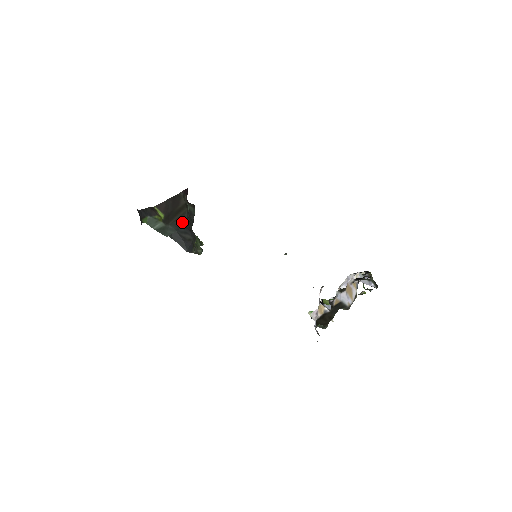
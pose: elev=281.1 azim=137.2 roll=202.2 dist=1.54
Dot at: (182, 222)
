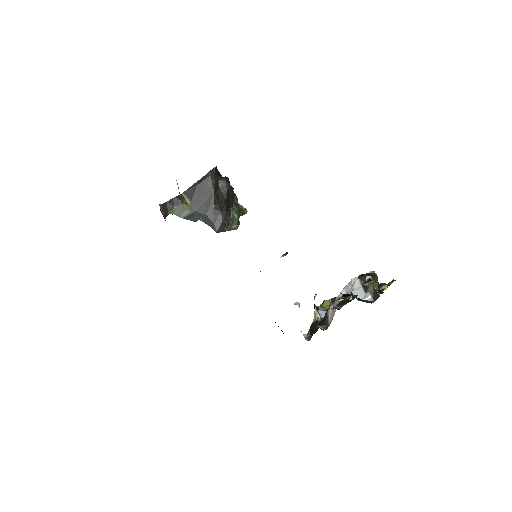
Dot at: (209, 205)
